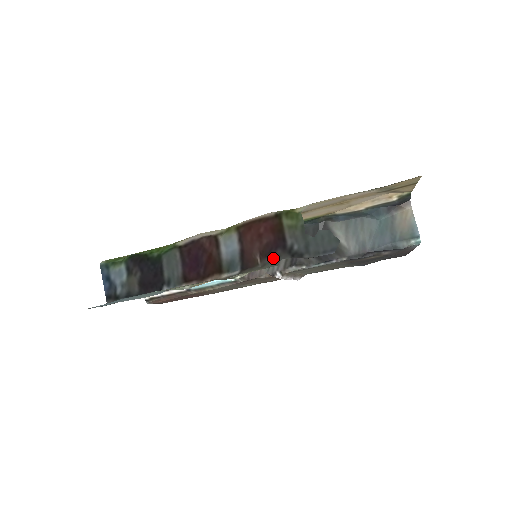
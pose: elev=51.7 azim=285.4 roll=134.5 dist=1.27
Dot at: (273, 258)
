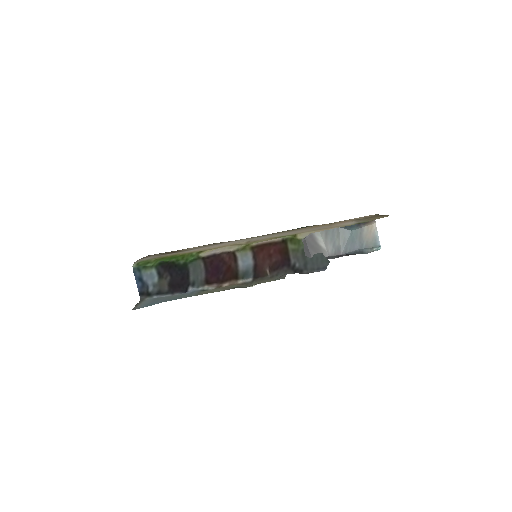
Dot at: (280, 272)
